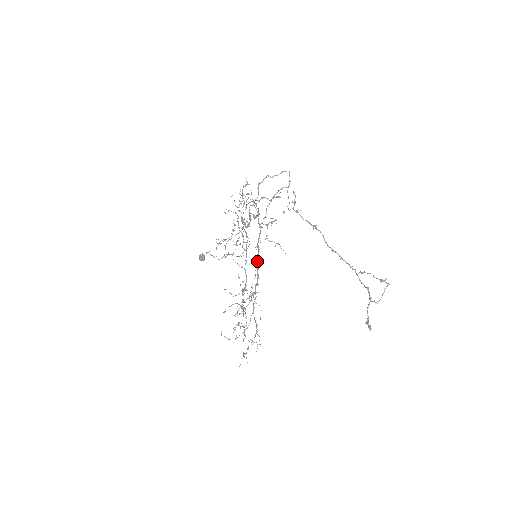
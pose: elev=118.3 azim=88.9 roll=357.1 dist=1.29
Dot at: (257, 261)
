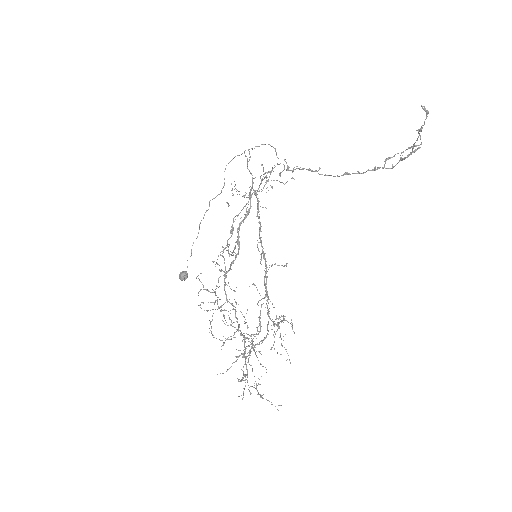
Dot at: (260, 239)
